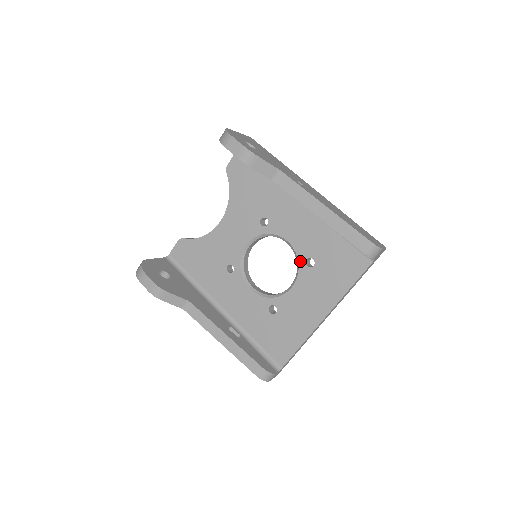
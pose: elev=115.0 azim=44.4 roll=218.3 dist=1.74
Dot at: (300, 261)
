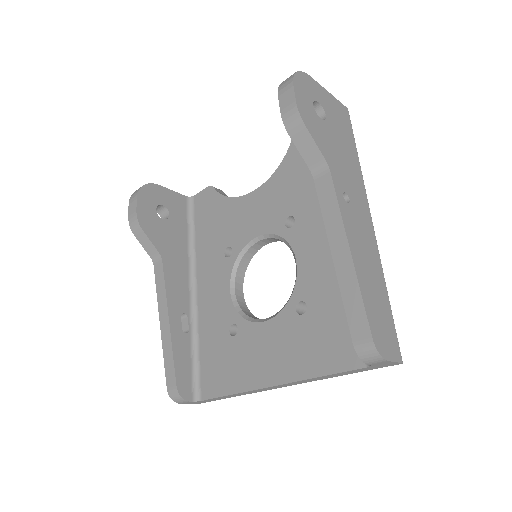
Dot at: (293, 297)
